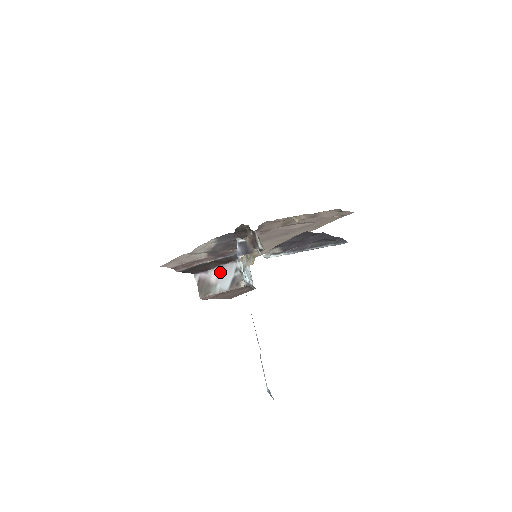
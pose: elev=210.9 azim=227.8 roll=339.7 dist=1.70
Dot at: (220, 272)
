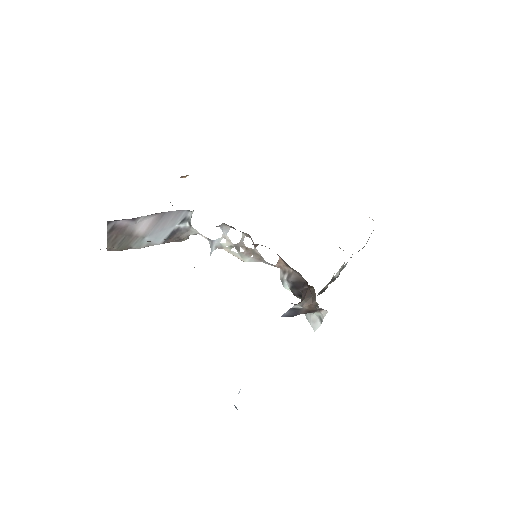
Dot at: (157, 221)
